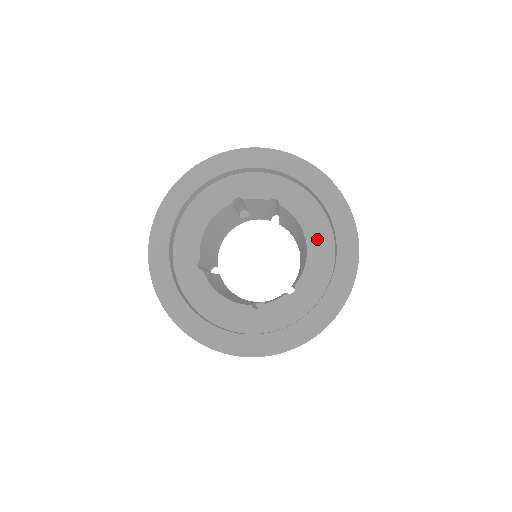
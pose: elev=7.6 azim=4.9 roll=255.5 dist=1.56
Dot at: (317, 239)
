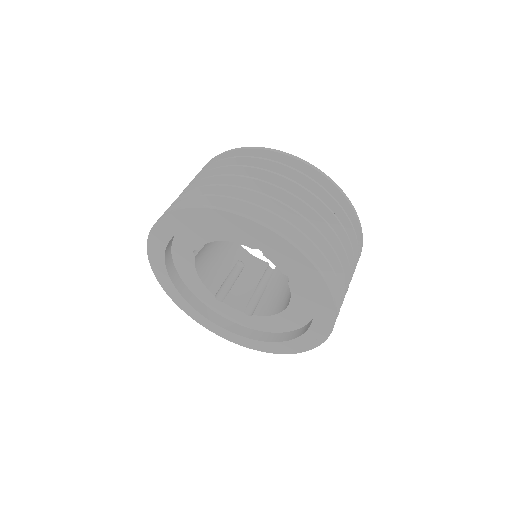
Dot at: (293, 316)
